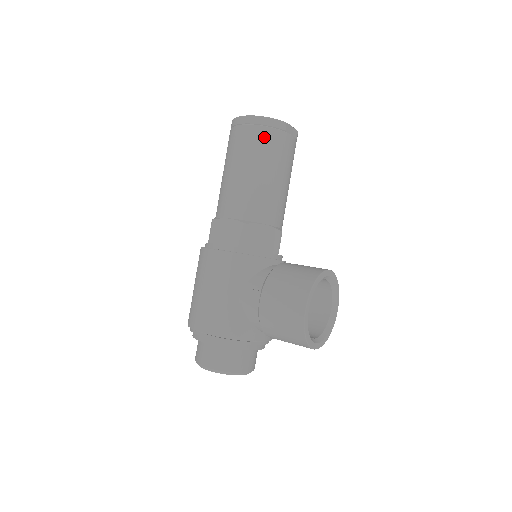
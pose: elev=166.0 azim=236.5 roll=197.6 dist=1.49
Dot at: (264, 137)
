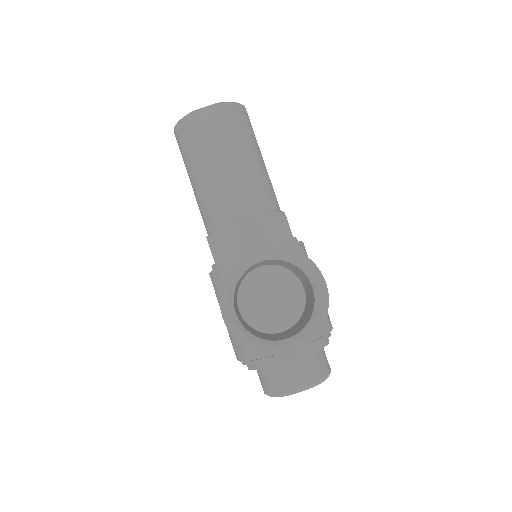
Dot at: (184, 143)
